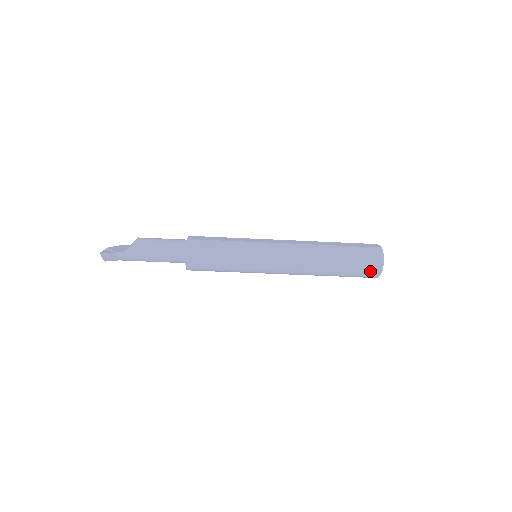
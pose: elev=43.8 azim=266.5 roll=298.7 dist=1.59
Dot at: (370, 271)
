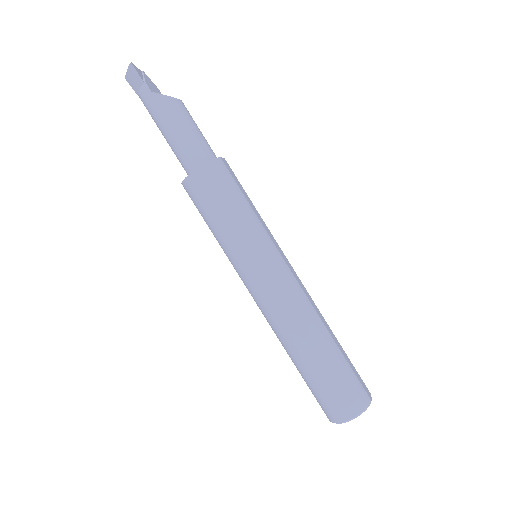
Dot at: (335, 408)
